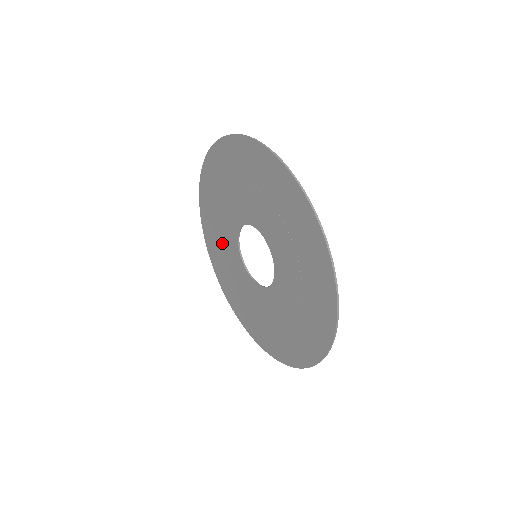
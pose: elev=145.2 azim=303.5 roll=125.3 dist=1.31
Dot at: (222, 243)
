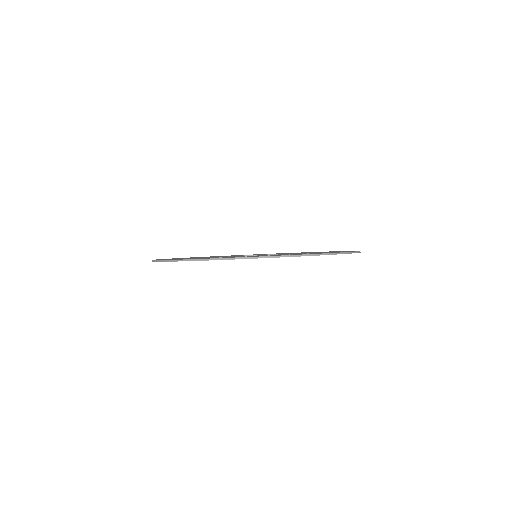
Dot at: occluded
